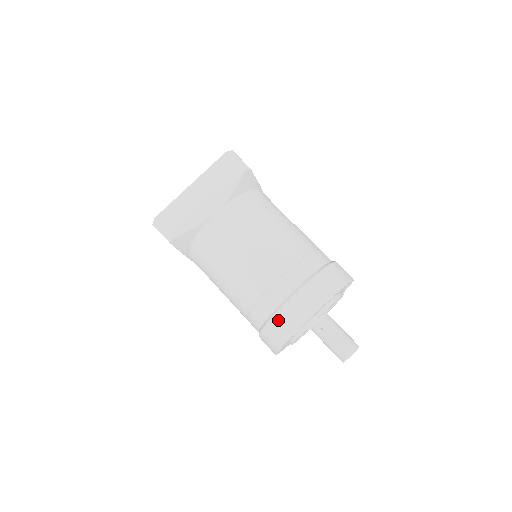
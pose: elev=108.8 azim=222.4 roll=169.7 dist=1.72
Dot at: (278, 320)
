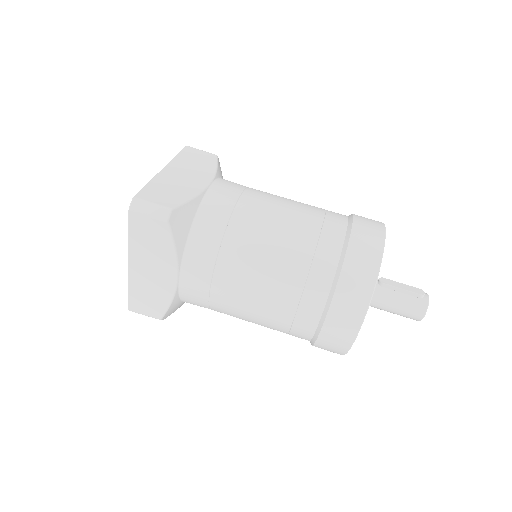
Dot at: (354, 256)
